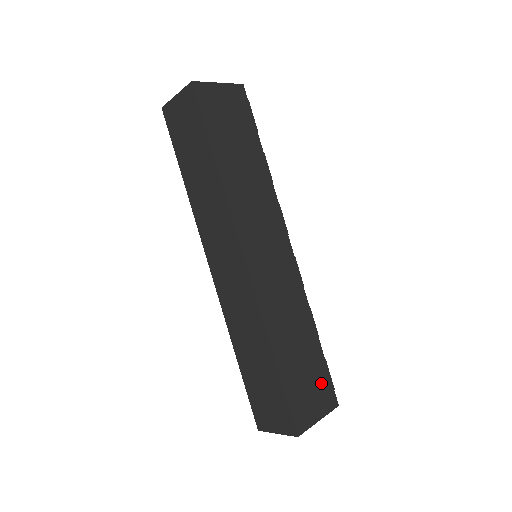
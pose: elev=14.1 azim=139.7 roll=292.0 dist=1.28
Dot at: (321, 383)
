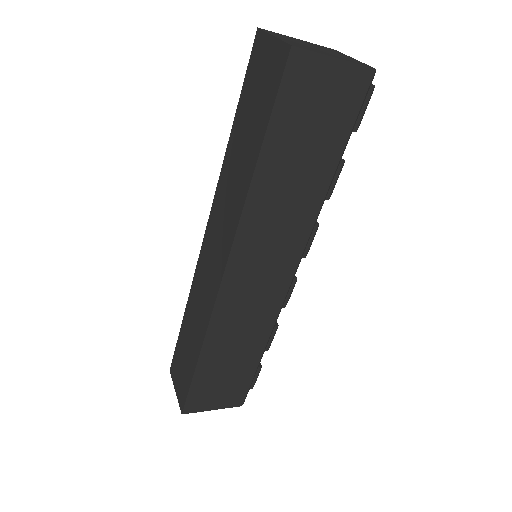
Dot at: (236, 388)
